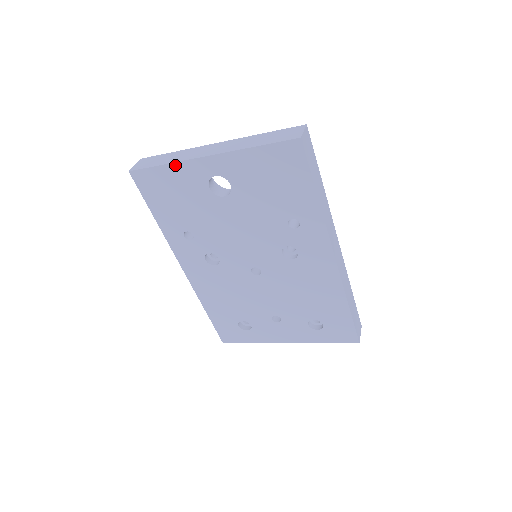
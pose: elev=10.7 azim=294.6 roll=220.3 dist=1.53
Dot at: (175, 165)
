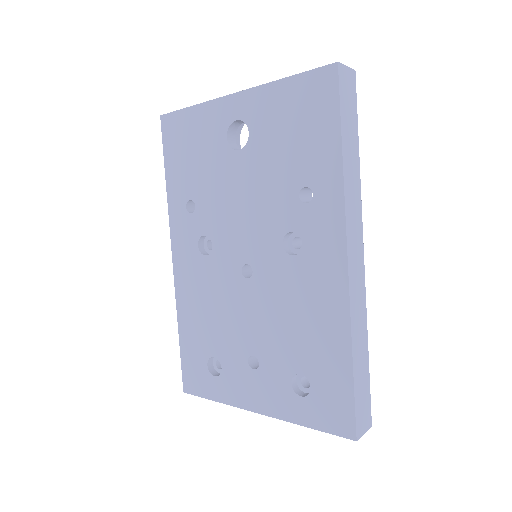
Dot at: (202, 106)
